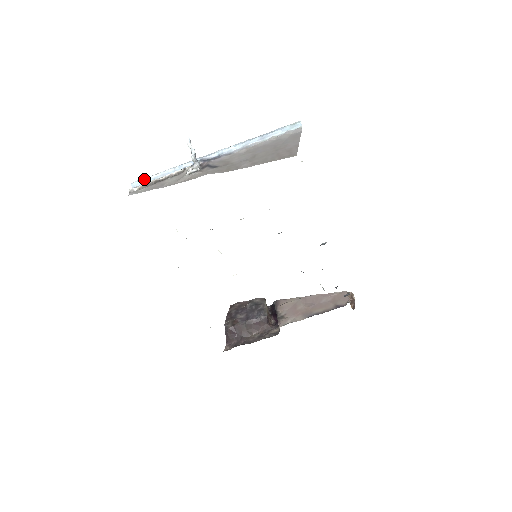
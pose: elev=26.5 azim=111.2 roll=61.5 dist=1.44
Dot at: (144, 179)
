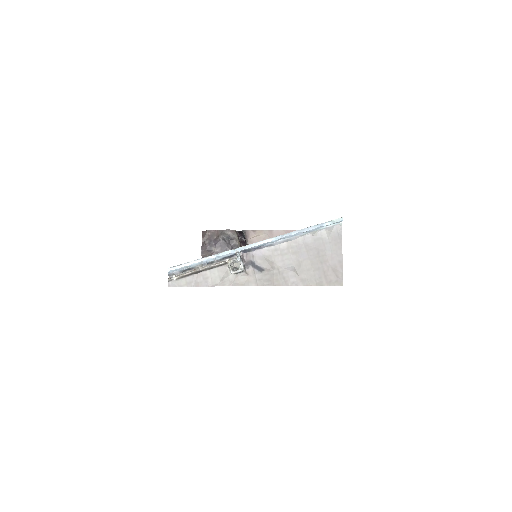
Dot at: (181, 267)
